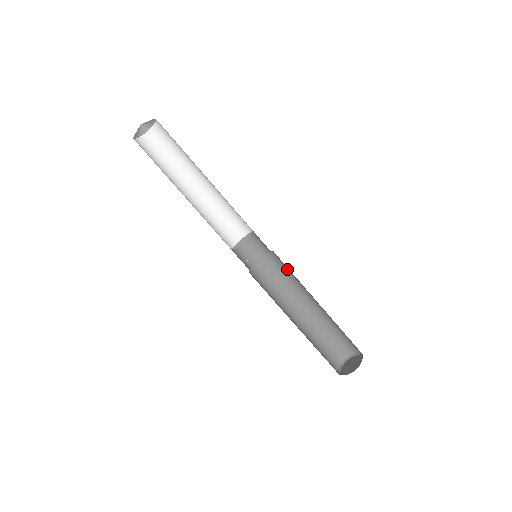
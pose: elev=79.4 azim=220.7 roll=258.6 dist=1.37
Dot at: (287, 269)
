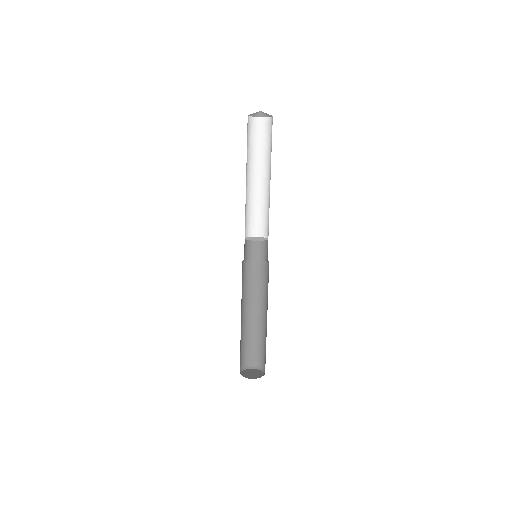
Dot at: (267, 281)
